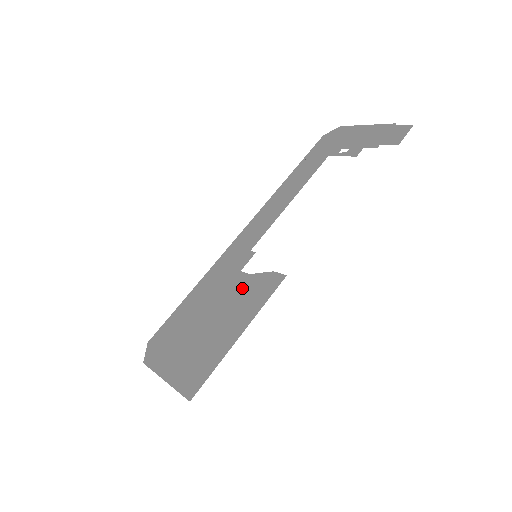
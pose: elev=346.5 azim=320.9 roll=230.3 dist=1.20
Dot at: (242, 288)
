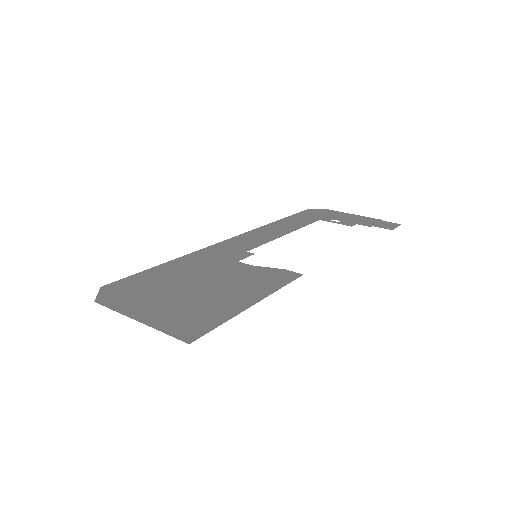
Dot at: (245, 272)
